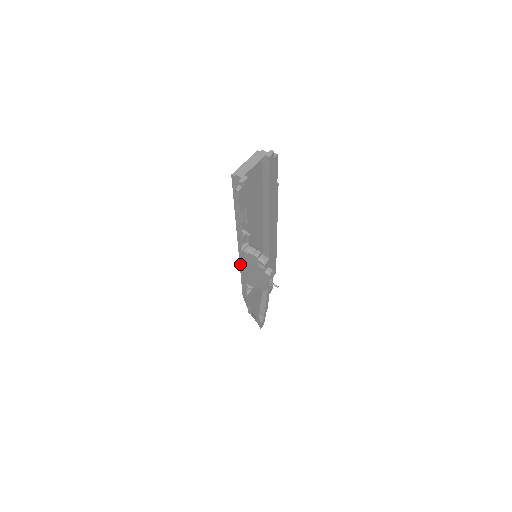
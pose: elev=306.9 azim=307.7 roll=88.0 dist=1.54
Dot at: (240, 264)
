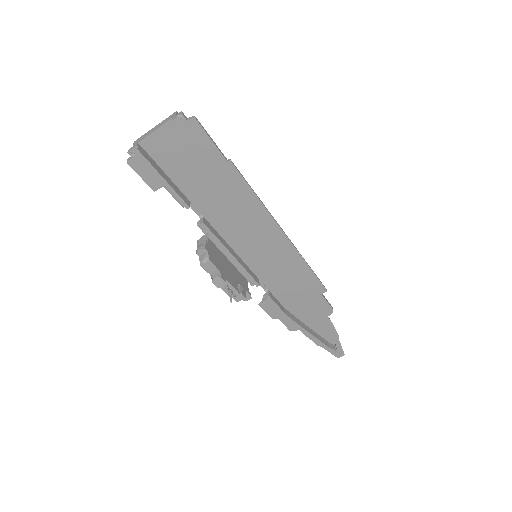
Dot at: occluded
